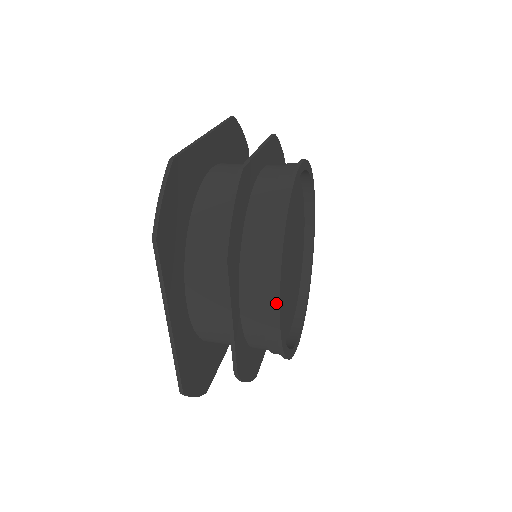
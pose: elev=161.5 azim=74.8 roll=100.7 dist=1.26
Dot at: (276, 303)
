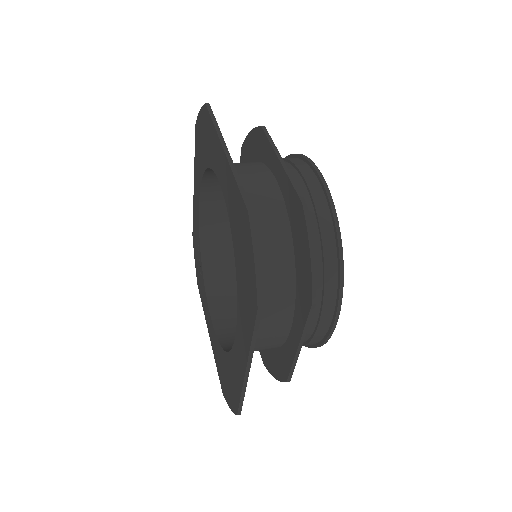
Dot at: (335, 318)
